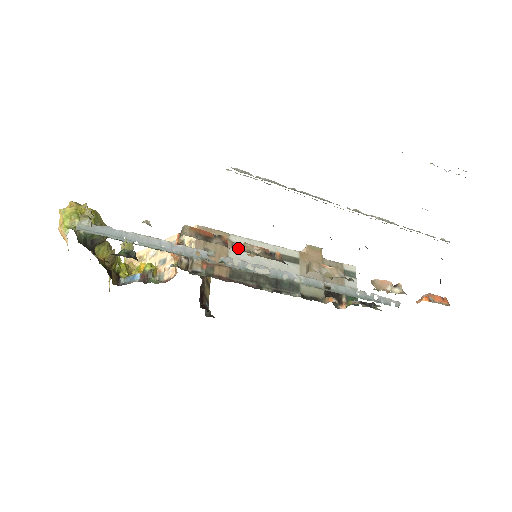
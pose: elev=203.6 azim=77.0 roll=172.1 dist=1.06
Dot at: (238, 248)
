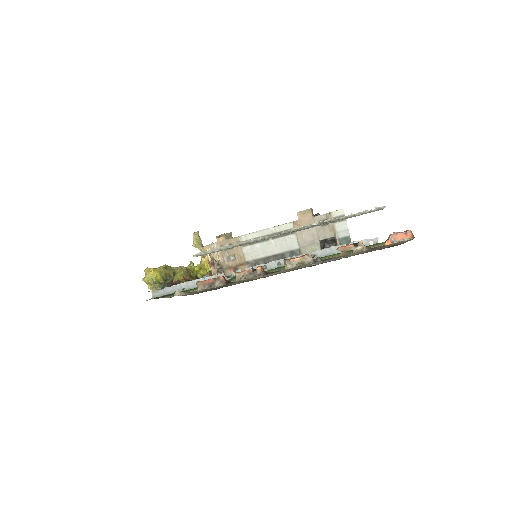
Dot at: (248, 244)
